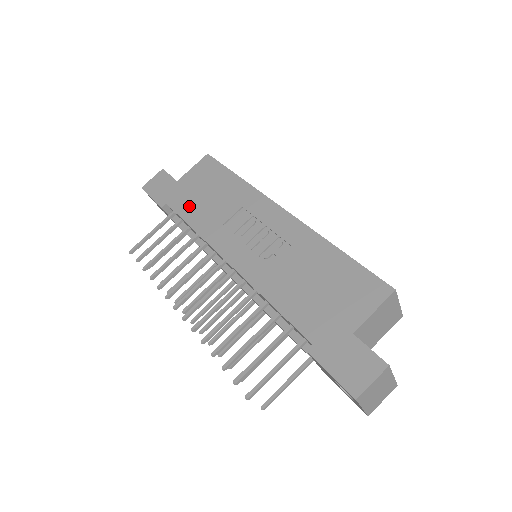
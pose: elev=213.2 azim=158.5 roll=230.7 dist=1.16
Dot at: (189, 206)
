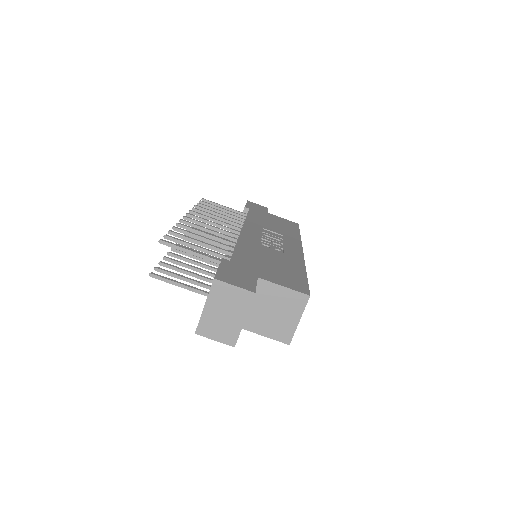
Dot at: (258, 216)
